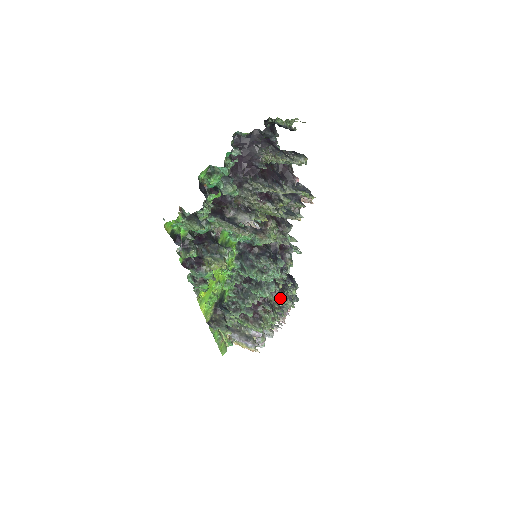
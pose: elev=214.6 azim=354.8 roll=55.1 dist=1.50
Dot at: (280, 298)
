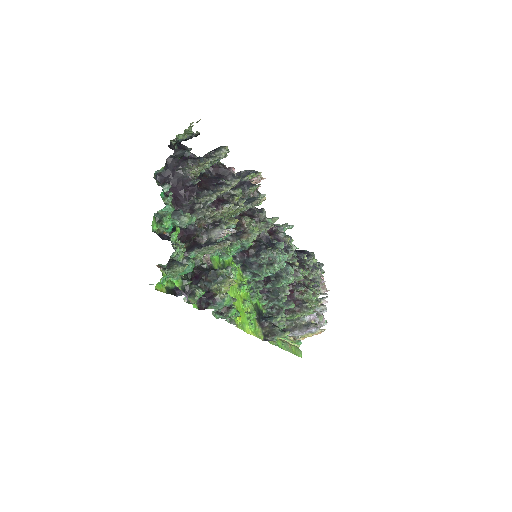
Dot at: (305, 273)
